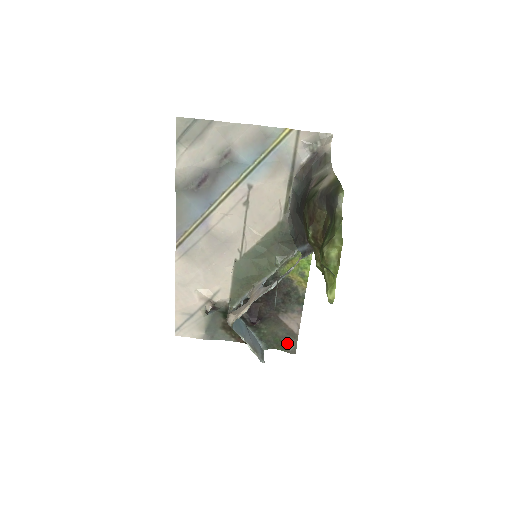
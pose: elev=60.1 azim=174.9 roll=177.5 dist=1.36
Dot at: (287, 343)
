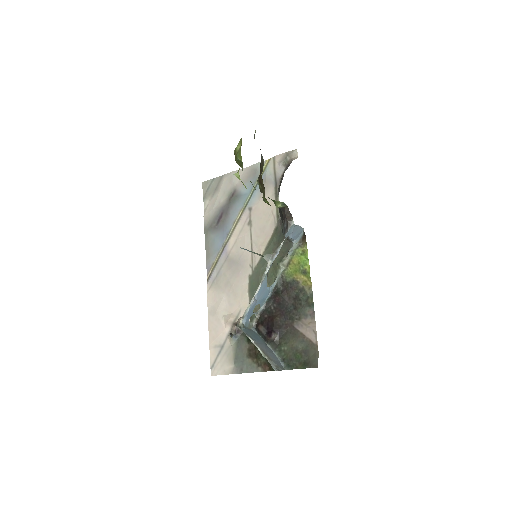
Dot at: (308, 358)
